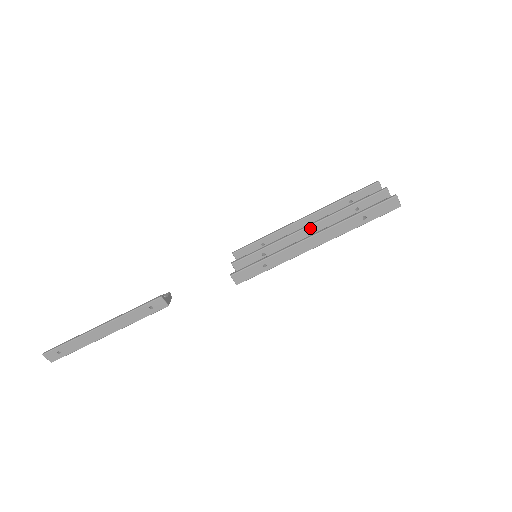
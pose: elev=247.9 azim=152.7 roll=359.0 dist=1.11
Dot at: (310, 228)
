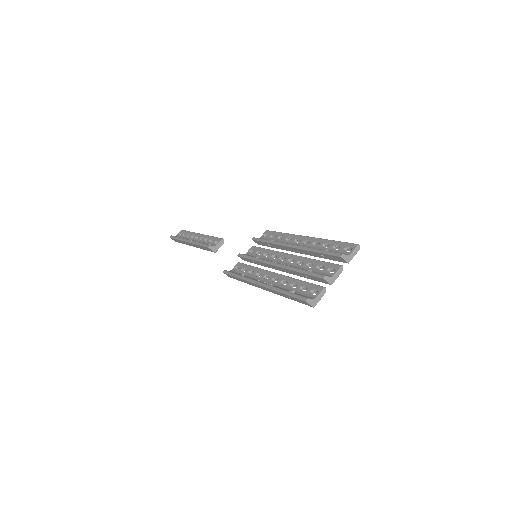
Dot at: (277, 267)
